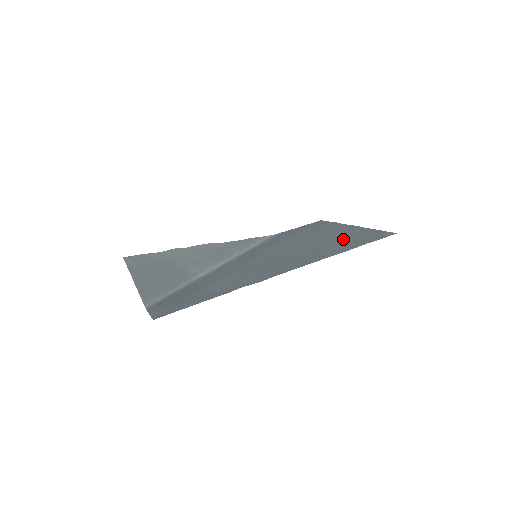
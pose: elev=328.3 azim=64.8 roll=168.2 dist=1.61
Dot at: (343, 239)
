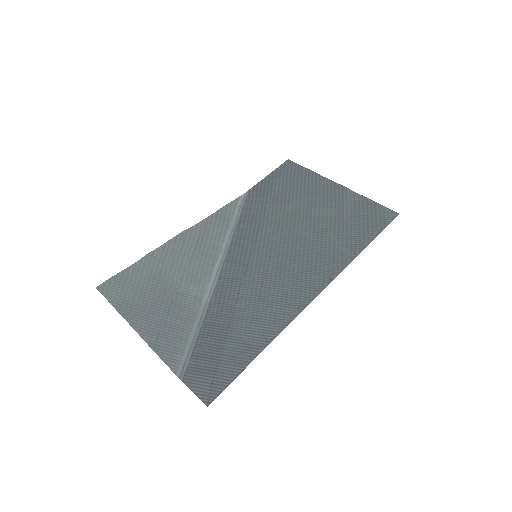
Dot at: (343, 220)
